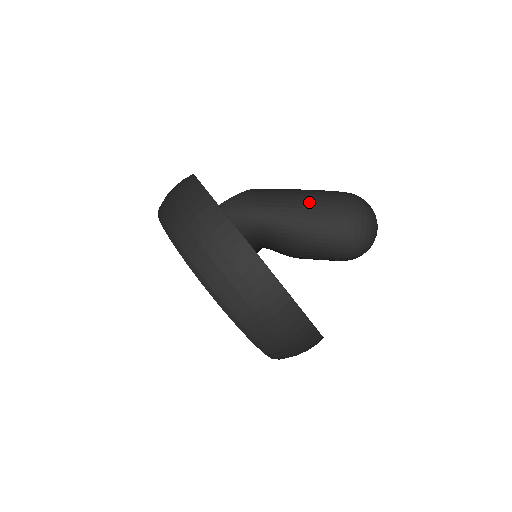
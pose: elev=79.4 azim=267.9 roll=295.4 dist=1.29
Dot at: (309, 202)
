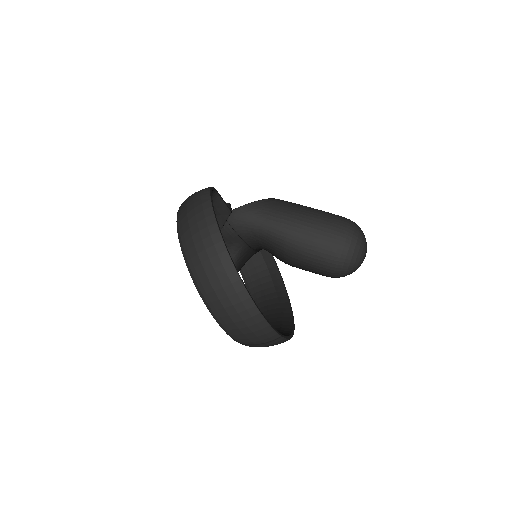
Dot at: (308, 224)
